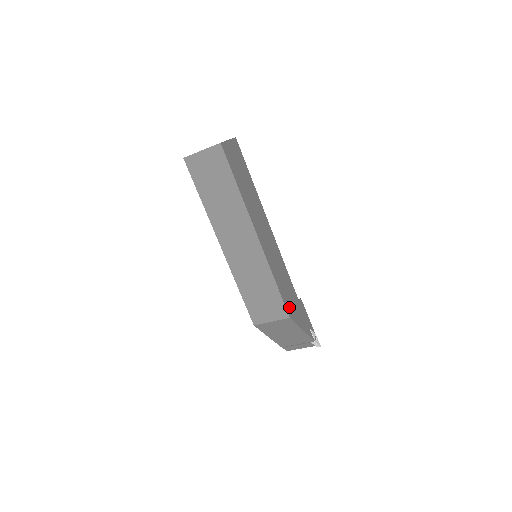
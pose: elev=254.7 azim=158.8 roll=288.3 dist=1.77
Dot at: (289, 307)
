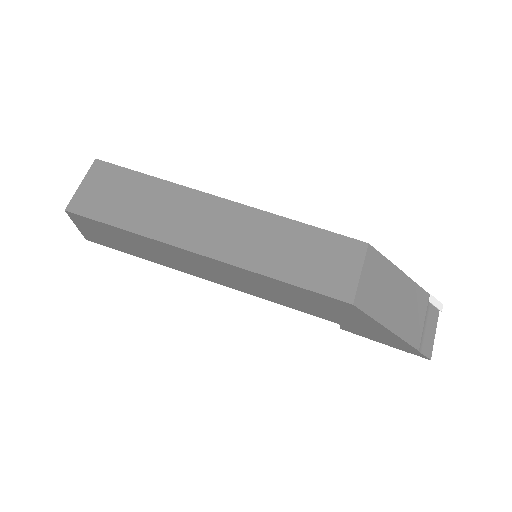
Dot at: occluded
